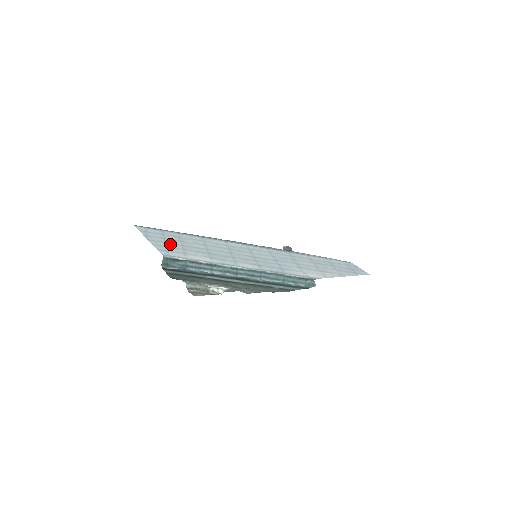
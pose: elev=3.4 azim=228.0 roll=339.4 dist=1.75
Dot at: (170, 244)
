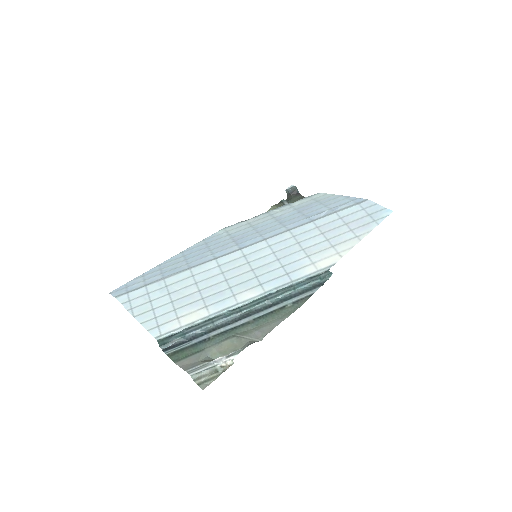
Dot at: (159, 309)
